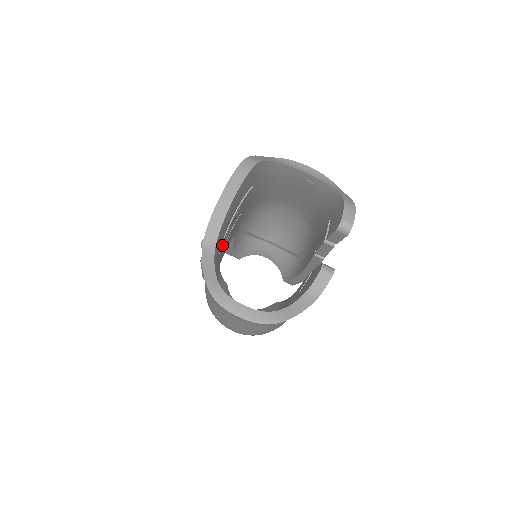
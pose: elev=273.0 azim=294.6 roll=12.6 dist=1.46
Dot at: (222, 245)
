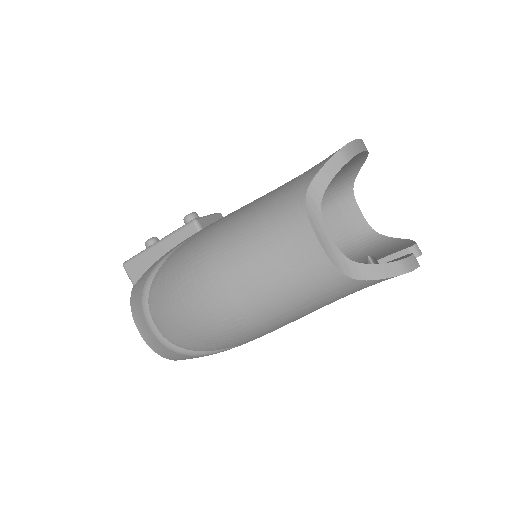
Dot at: occluded
